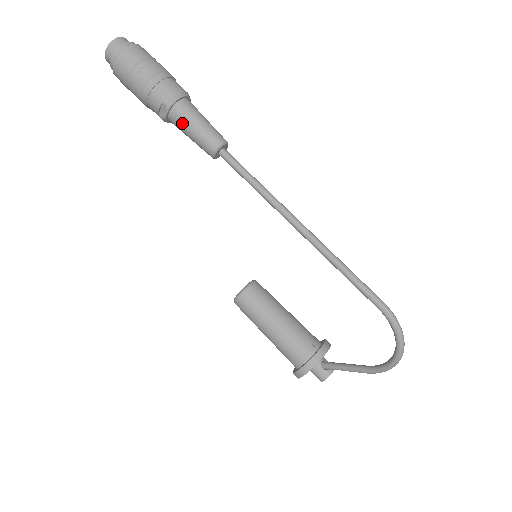
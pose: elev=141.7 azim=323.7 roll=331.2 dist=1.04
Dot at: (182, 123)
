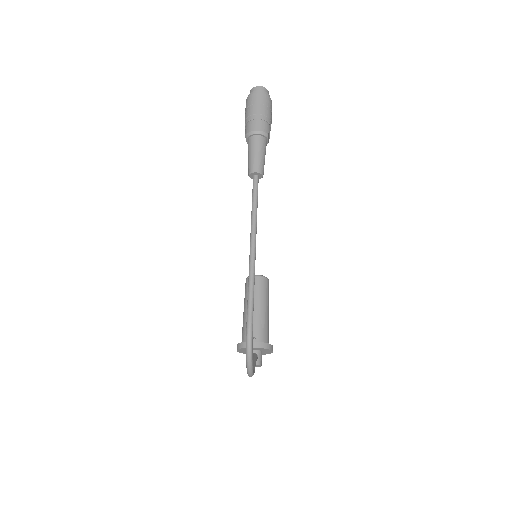
Dot at: (248, 149)
